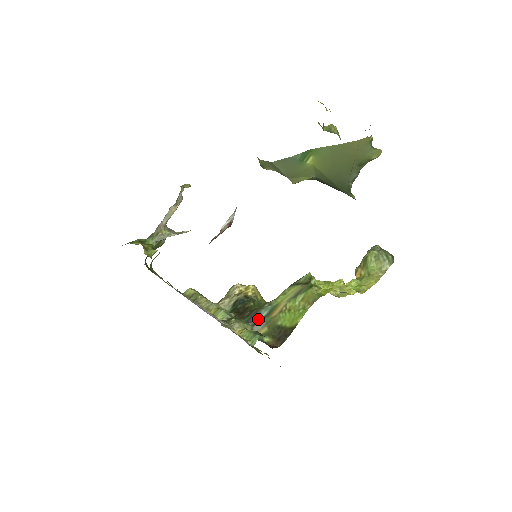
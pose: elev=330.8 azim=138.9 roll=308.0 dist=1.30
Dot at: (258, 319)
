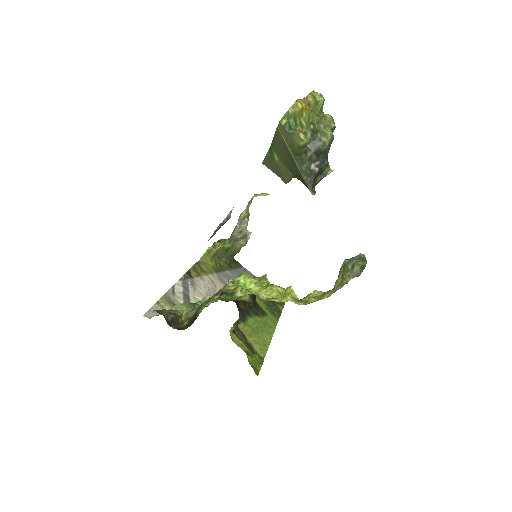
Dot at: (199, 306)
